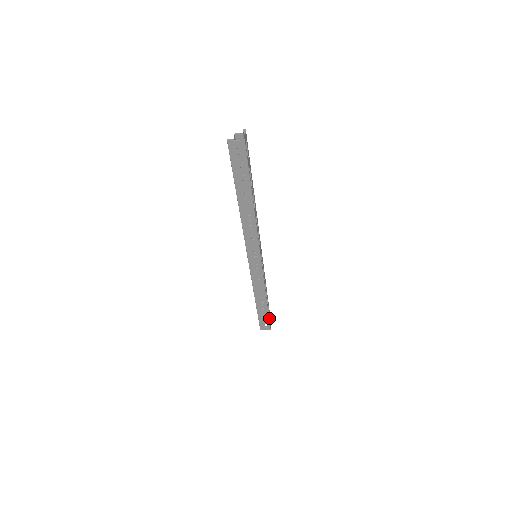
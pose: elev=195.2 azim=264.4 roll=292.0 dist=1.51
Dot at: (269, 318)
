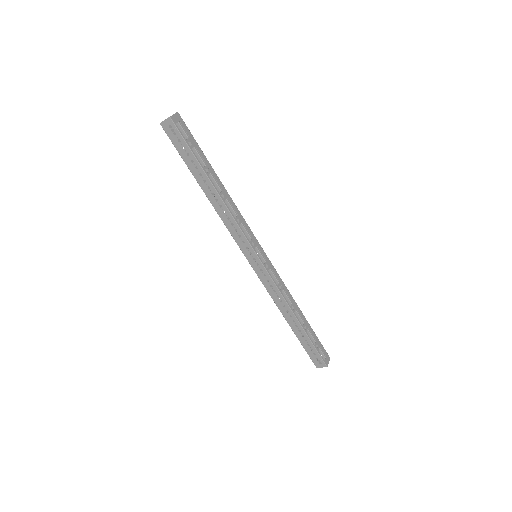
Dot at: (317, 349)
